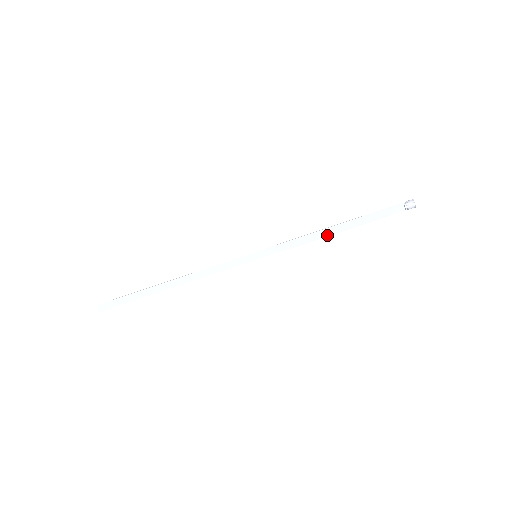
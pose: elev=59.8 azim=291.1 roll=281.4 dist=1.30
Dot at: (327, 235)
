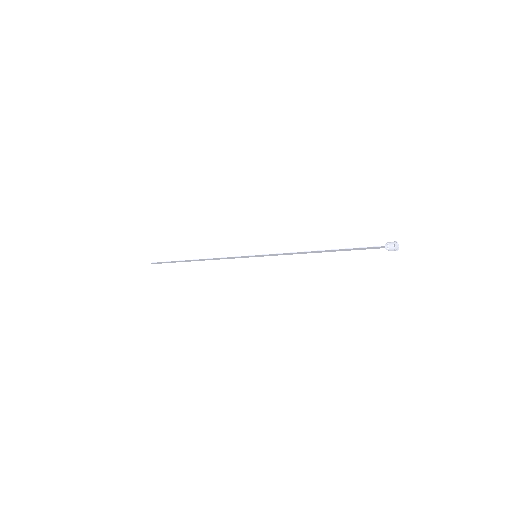
Dot at: occluded
